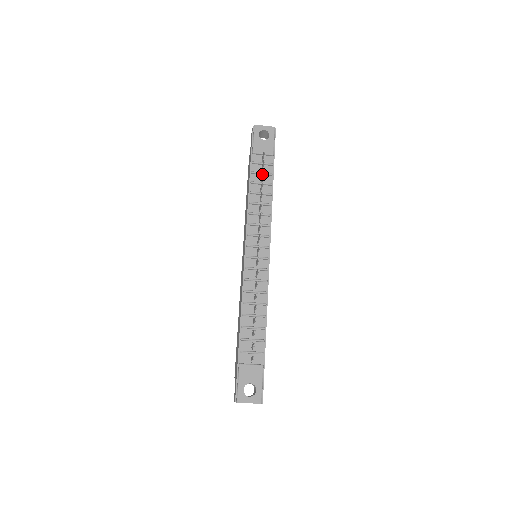
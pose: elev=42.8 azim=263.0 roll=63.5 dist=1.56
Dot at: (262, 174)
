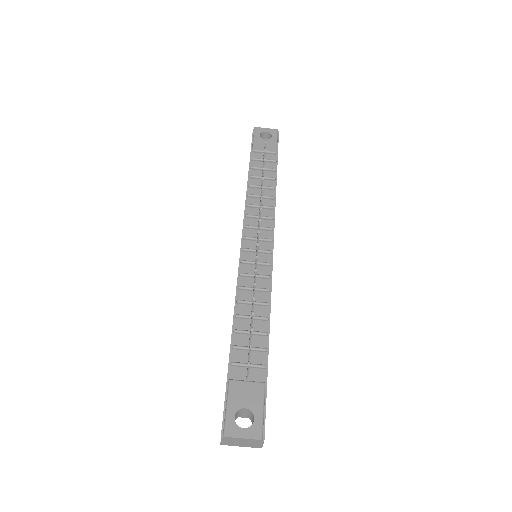
Dot at: (263, 163)
